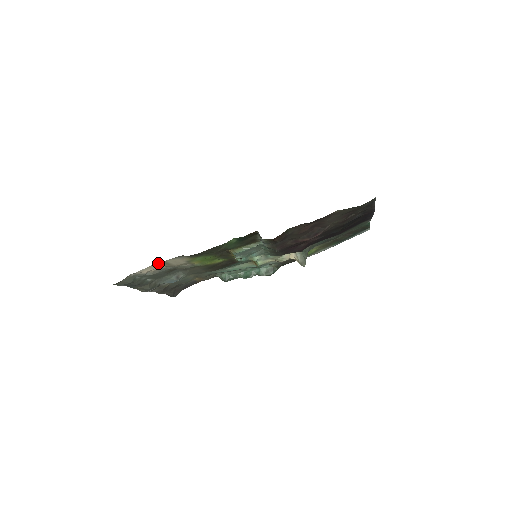
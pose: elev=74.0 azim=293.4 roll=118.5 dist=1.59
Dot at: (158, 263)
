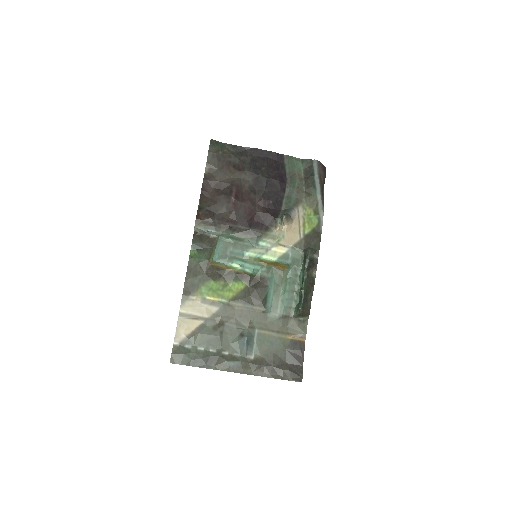
Dot at: (181, 319)
